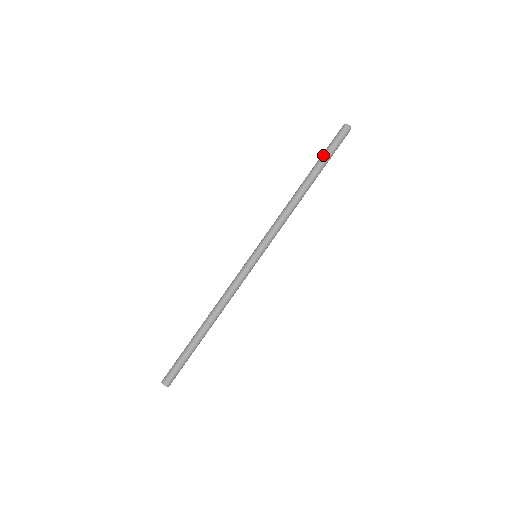
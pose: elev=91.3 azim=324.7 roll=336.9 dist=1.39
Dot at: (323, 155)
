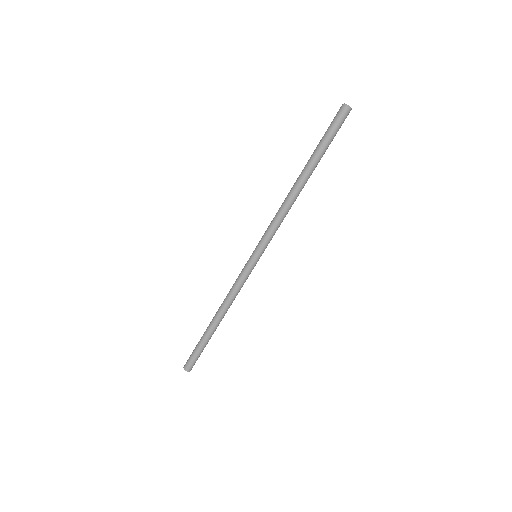
Dot at: (318, 144)
